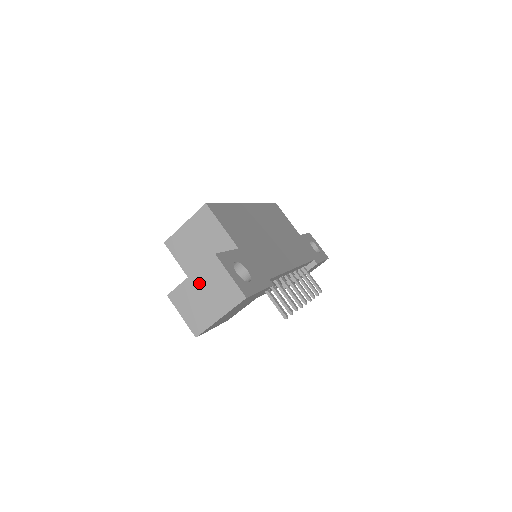
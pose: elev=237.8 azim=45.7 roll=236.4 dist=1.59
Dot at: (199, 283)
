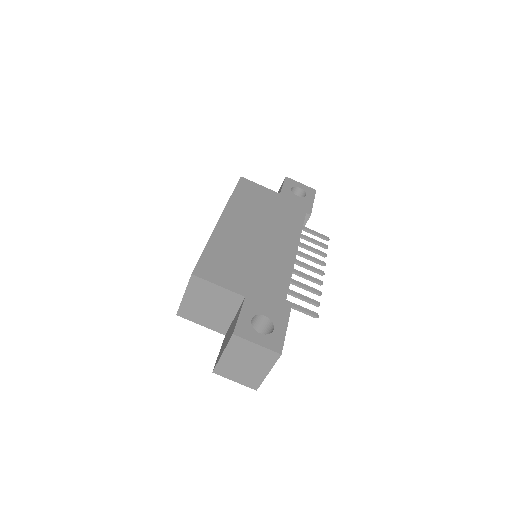
Dot at: (233, 357)
